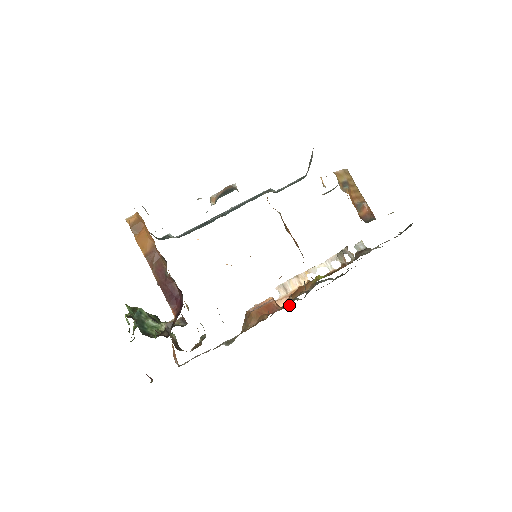
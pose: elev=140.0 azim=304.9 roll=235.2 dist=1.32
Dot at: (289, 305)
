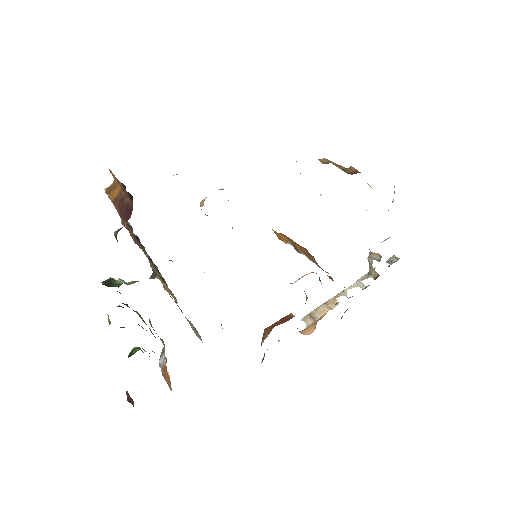
Dot at: occluded
